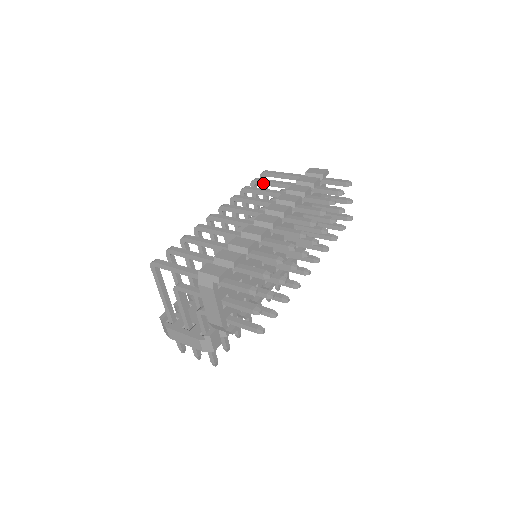
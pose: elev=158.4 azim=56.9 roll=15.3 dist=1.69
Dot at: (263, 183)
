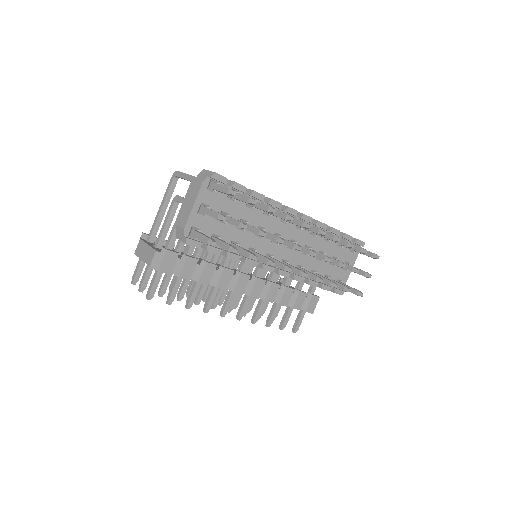
Dot at: occluded
